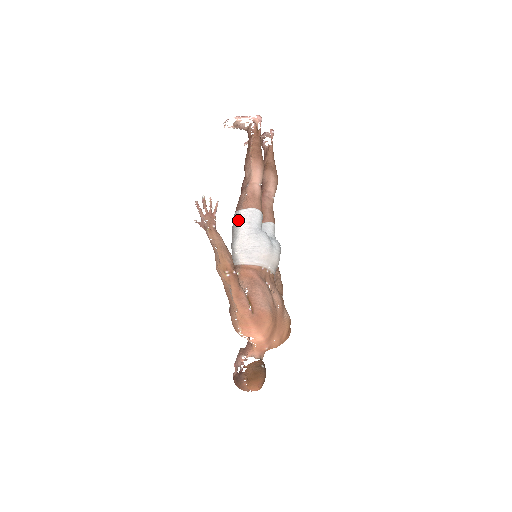
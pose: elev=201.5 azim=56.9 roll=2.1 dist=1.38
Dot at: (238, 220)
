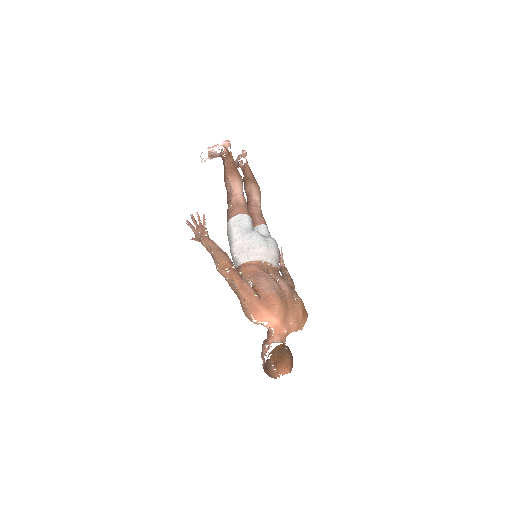
Dot at: (230, 228)
